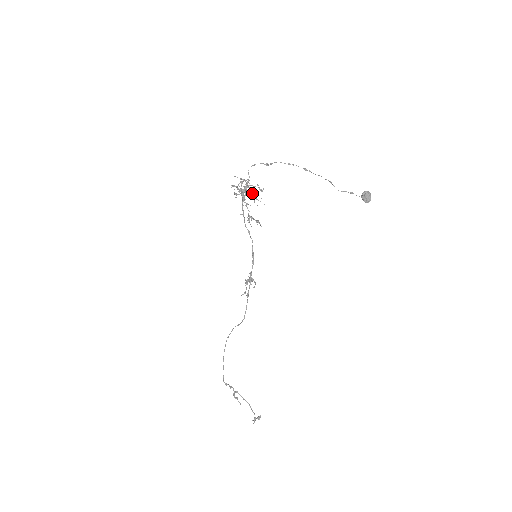
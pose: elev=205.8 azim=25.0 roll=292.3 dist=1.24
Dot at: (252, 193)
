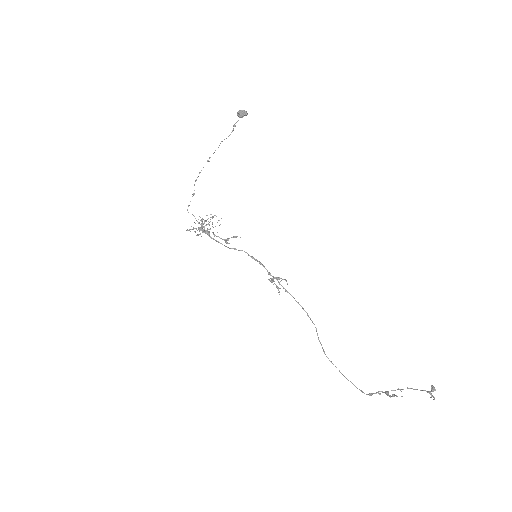
Dot at: occluded
